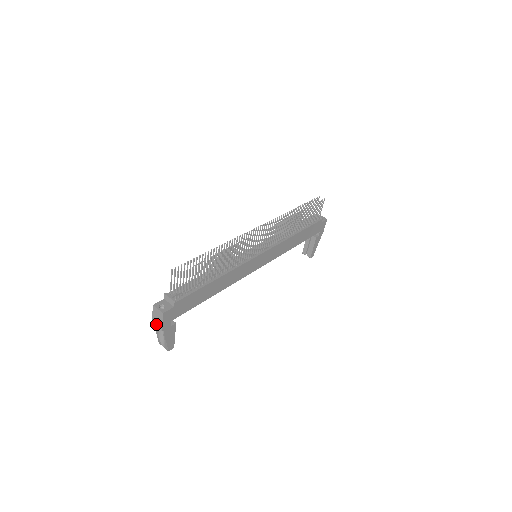
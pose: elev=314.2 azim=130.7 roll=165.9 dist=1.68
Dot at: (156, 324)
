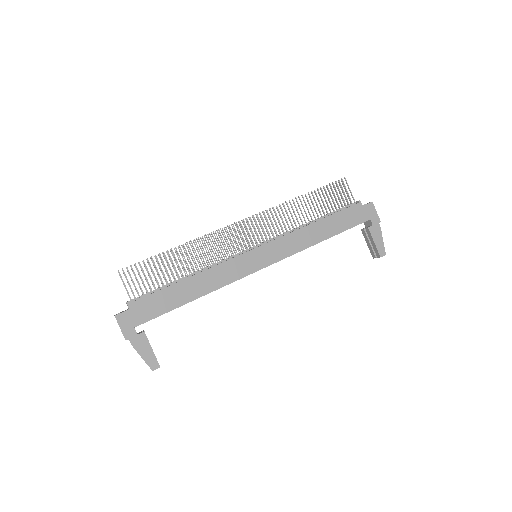
Dot at: occluded
